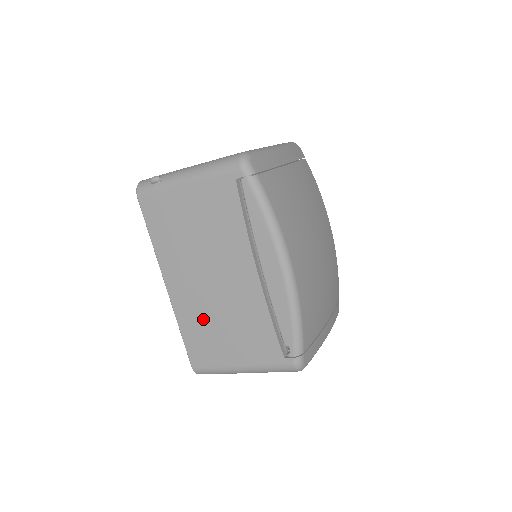
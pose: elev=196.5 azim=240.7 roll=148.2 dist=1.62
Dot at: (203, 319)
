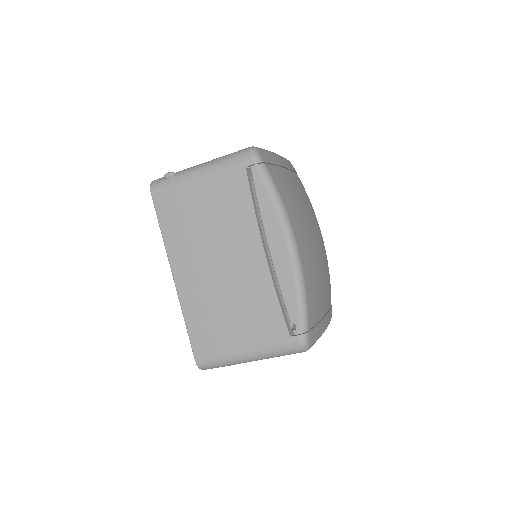
Dot at: (209, 306)
